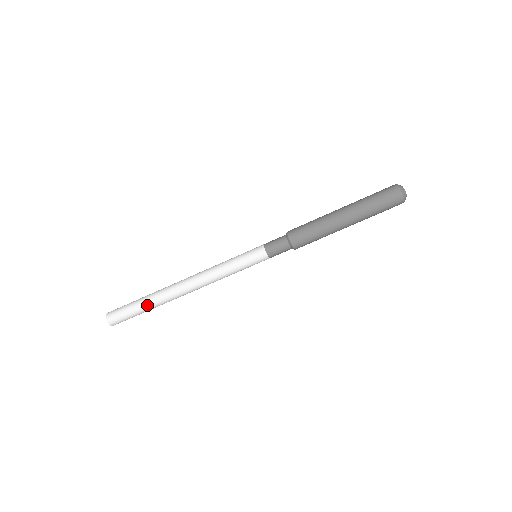
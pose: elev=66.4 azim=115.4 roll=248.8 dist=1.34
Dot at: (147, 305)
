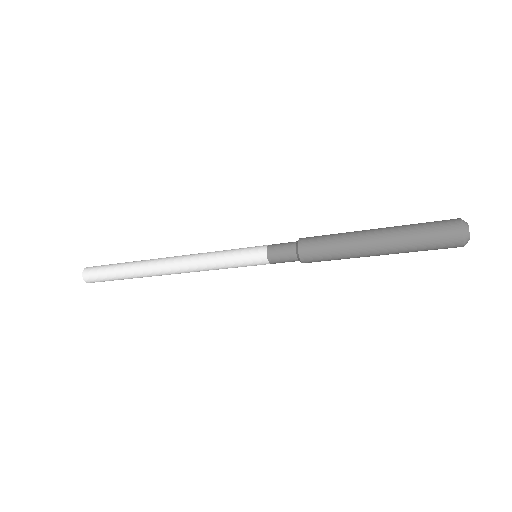
Dot at: (128, 278)
